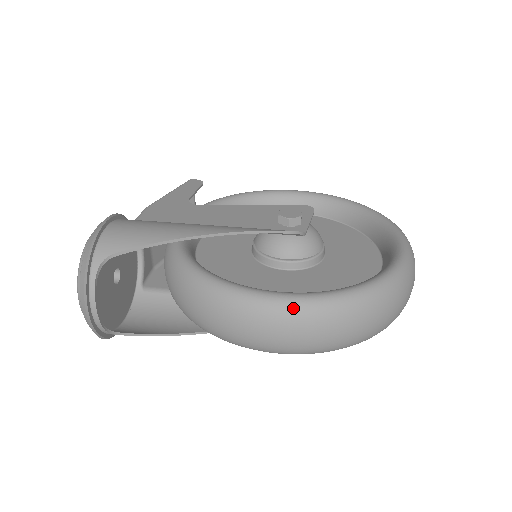
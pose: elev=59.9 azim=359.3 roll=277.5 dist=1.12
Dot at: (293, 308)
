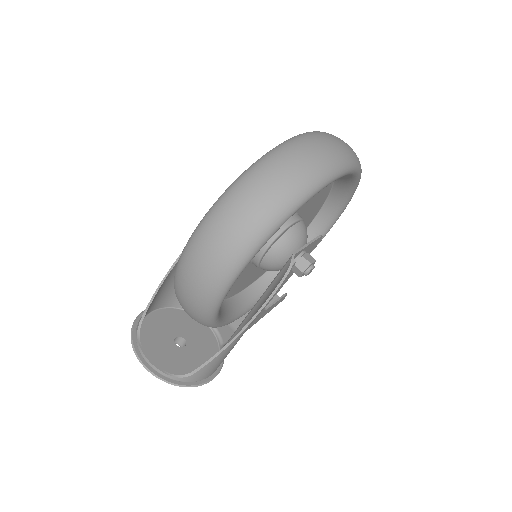
Dot at: (191, 240)
